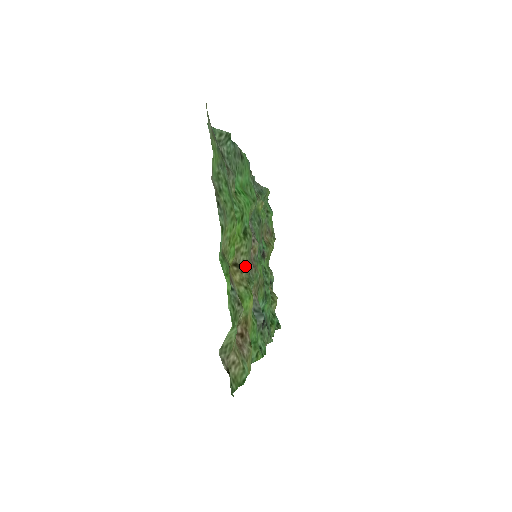
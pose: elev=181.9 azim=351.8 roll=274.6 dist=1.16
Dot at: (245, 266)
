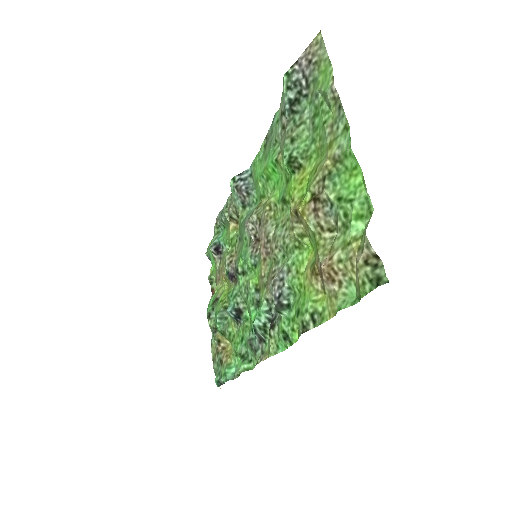
Dot at: (289, 229)
